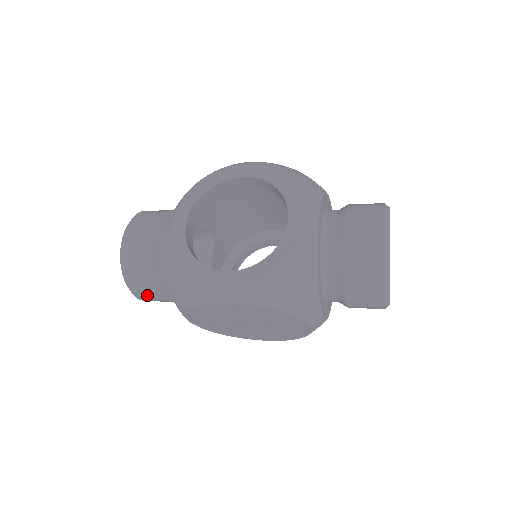
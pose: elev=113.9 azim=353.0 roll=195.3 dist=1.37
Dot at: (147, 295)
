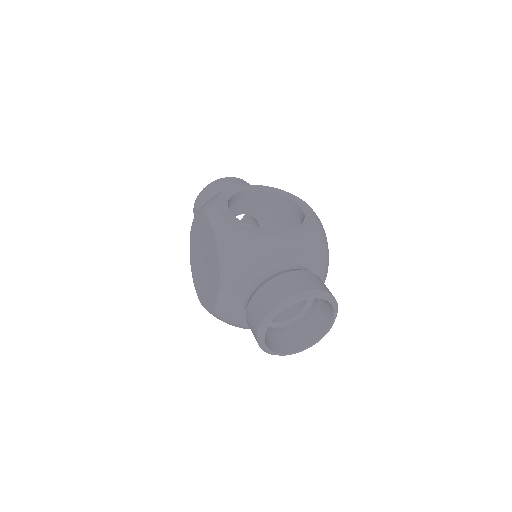
Dot at: (198, 209)
